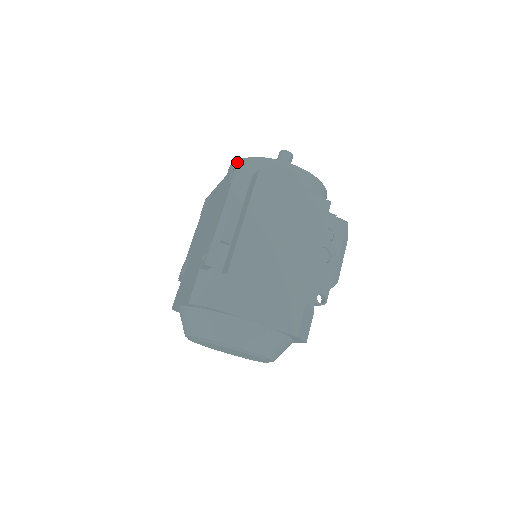
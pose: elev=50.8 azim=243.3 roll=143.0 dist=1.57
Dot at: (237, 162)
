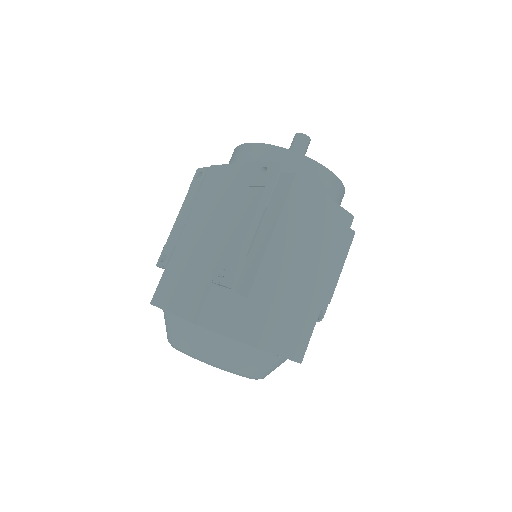
Dot at: (259, 146)
